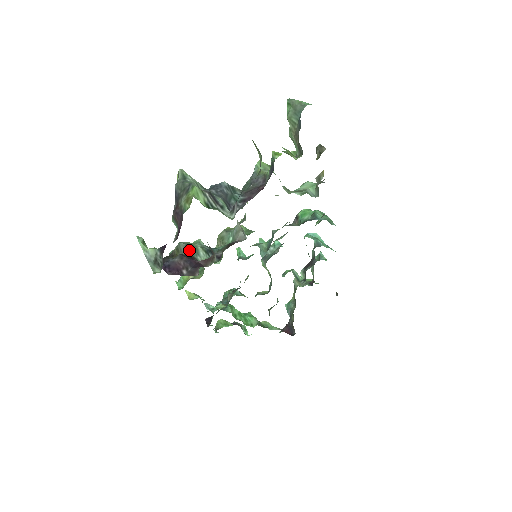
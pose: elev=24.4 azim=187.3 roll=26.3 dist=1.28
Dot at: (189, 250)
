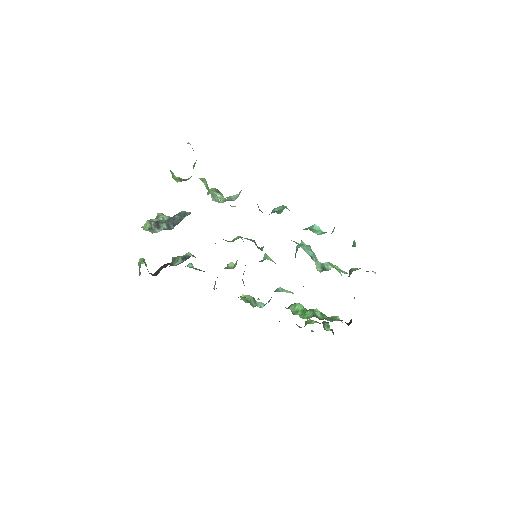
Dot at: (175, 260)
